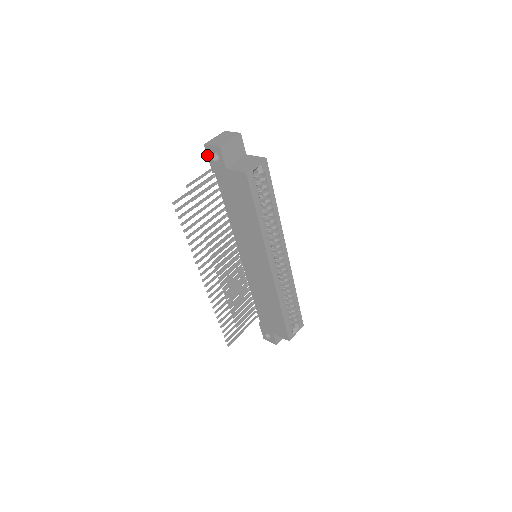
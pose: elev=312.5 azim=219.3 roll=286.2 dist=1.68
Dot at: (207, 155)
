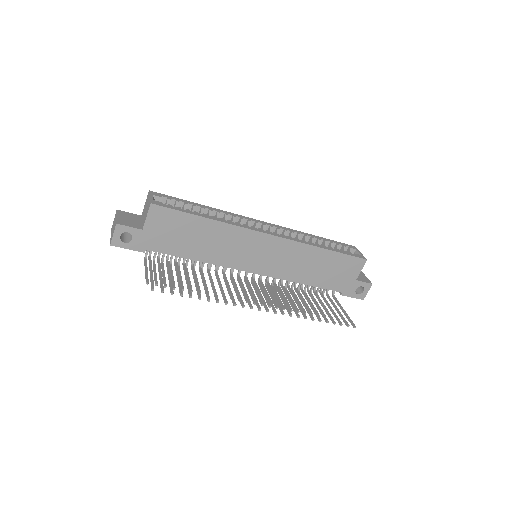
Dot at: occluded
